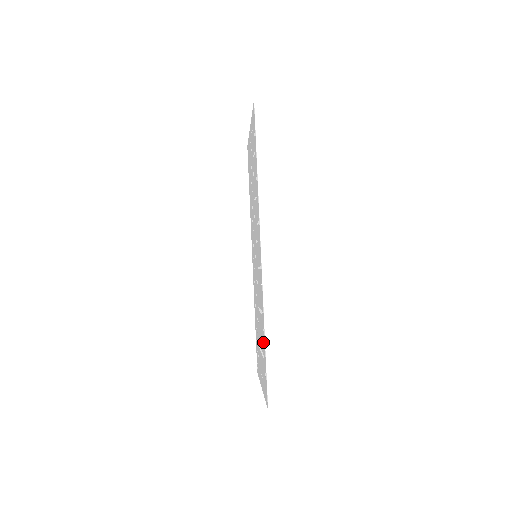
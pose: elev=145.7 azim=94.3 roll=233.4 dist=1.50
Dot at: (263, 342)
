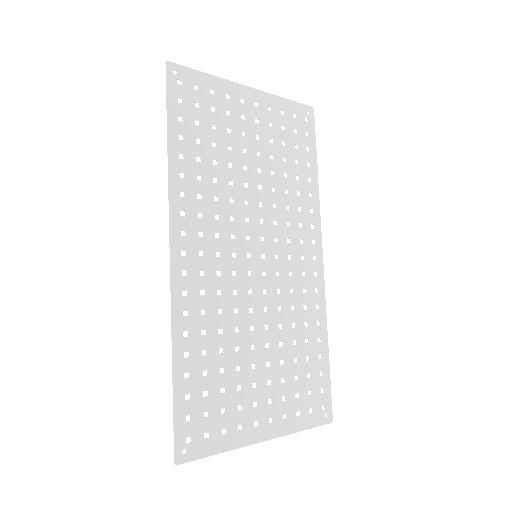
Dot at: (195, 373)
